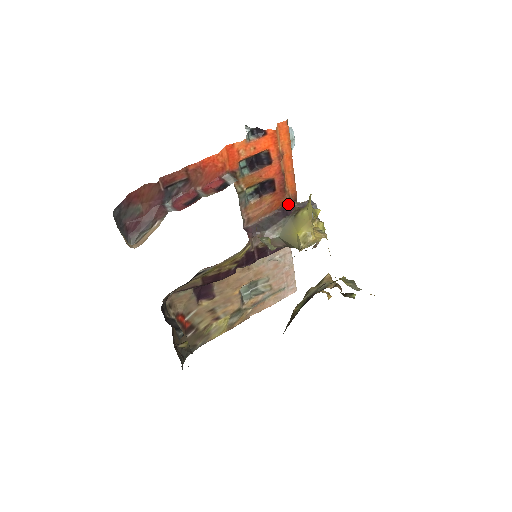
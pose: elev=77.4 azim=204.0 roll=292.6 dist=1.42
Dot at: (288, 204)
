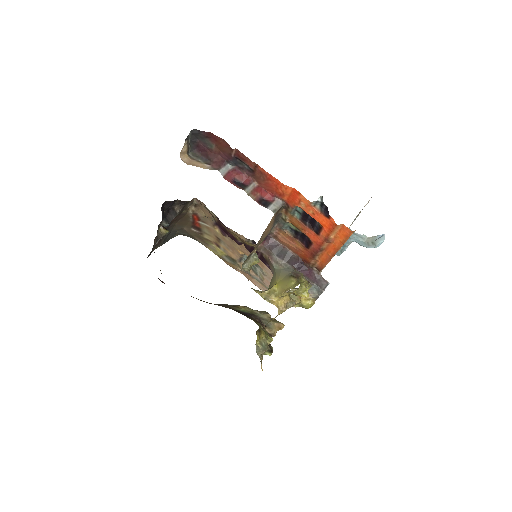
Dot at: (310, 265)
